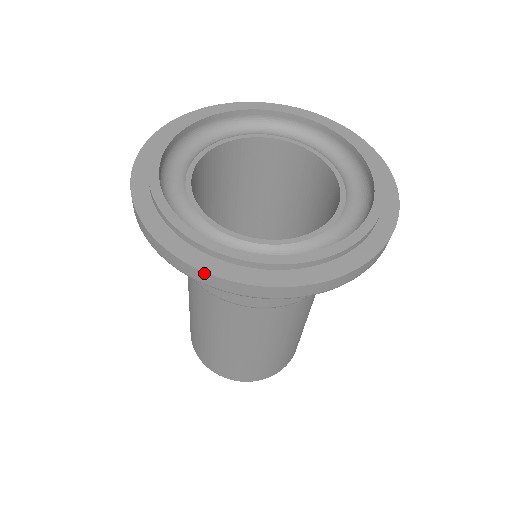
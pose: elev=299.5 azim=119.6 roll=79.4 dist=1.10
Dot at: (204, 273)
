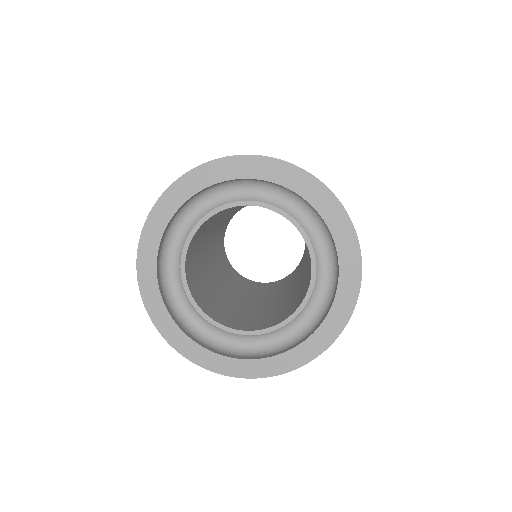
Dot at: occluded
